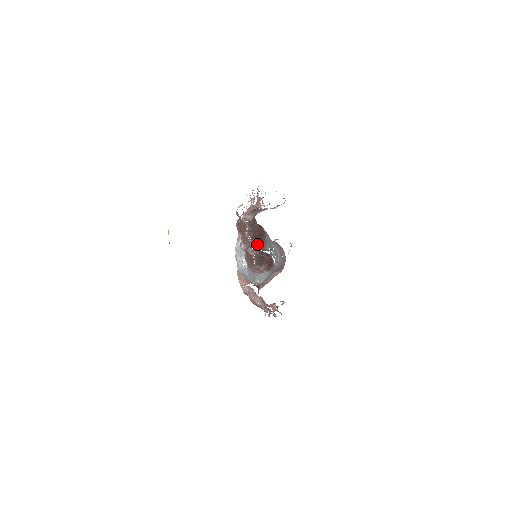
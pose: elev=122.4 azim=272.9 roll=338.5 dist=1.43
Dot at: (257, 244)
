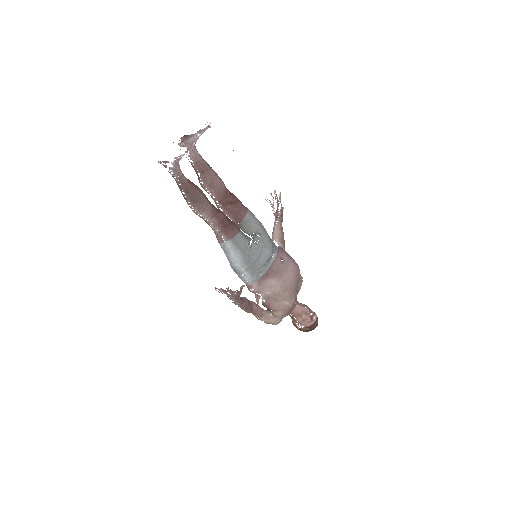
Dot at: (233, 218)
